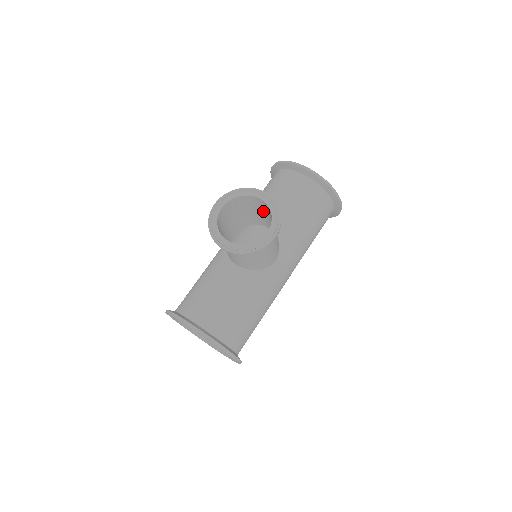
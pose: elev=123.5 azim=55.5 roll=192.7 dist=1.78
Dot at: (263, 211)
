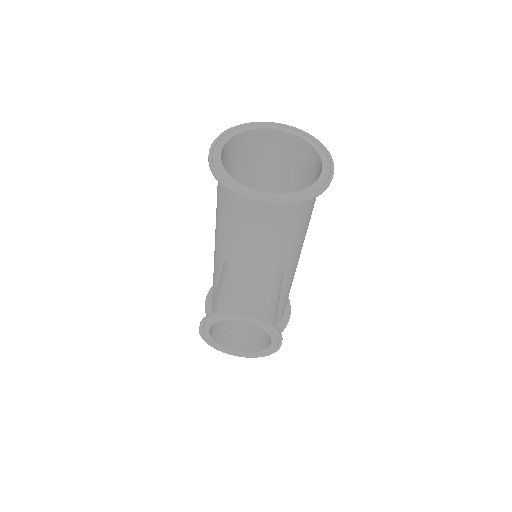
Dot at: (249, 296)
